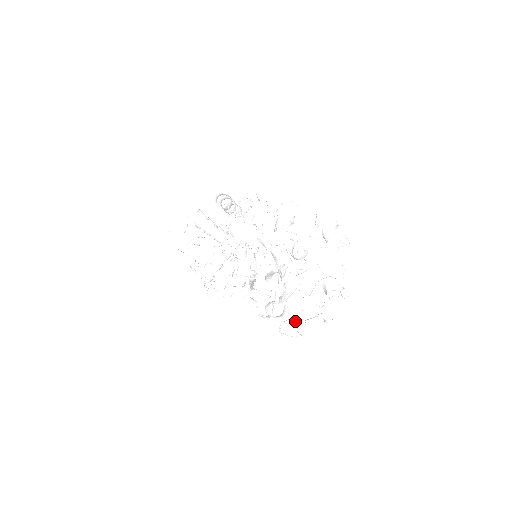
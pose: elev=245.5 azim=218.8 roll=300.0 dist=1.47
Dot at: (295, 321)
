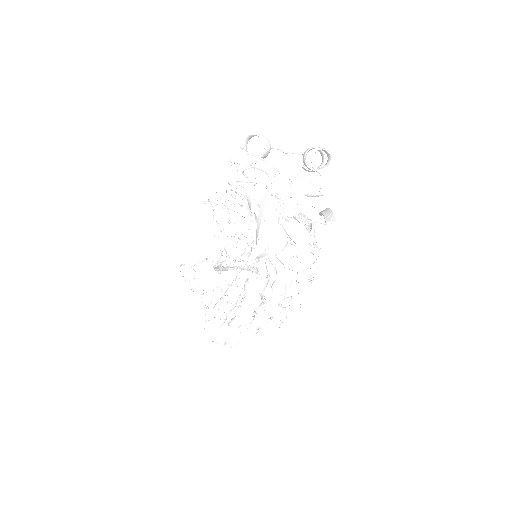
Dot at: (281, 302)
